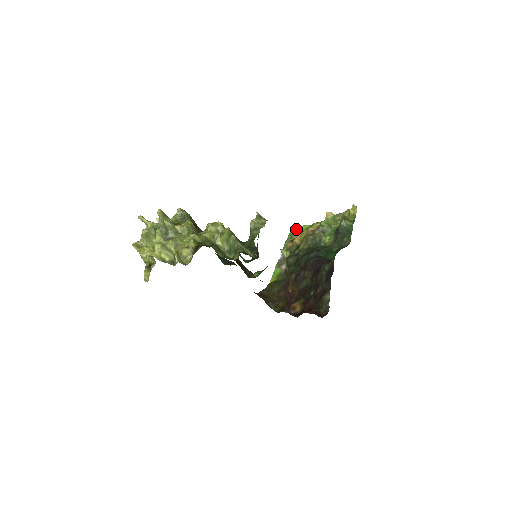
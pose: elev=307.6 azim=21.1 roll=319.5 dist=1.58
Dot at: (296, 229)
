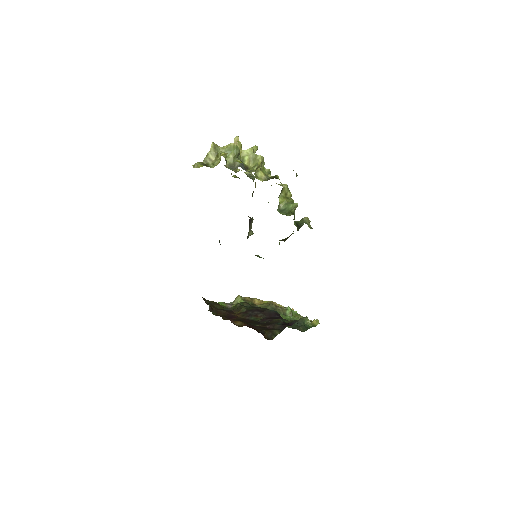
Dot at: occluded
